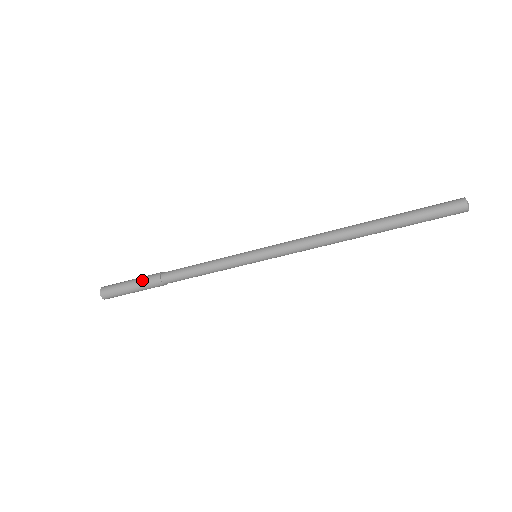
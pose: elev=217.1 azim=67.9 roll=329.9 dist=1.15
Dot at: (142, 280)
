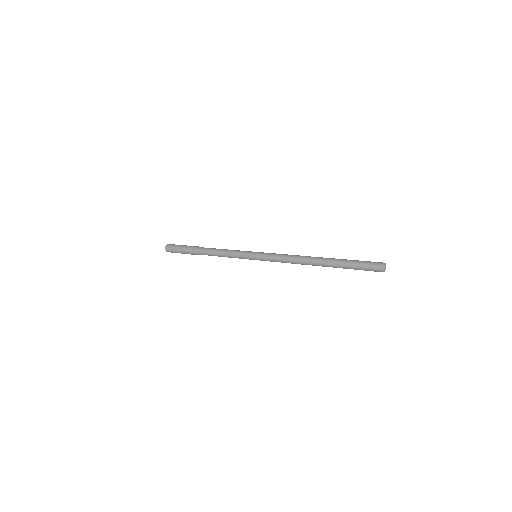
Dot at: (189, 252)
